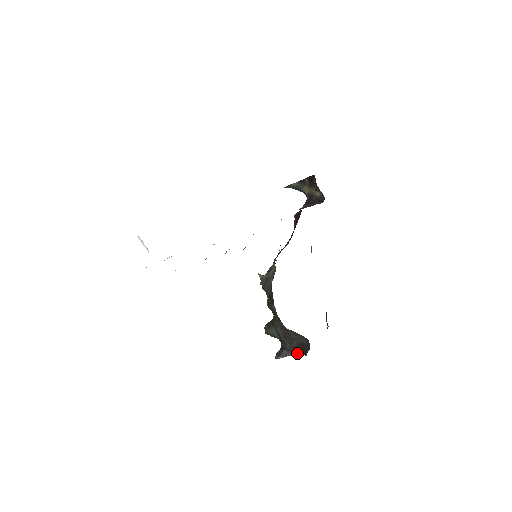
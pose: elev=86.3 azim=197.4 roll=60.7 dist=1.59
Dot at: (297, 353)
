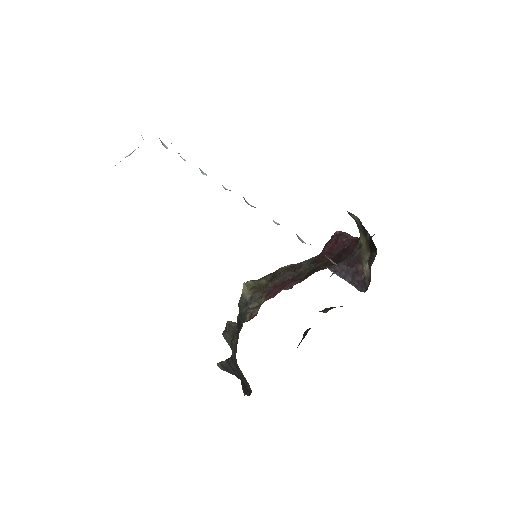
Dot at: (240, 378)
